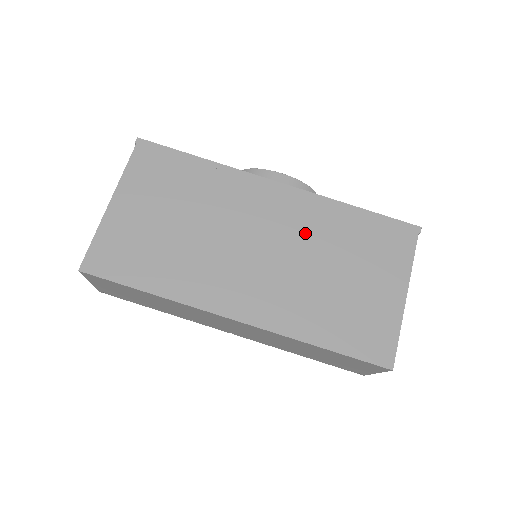
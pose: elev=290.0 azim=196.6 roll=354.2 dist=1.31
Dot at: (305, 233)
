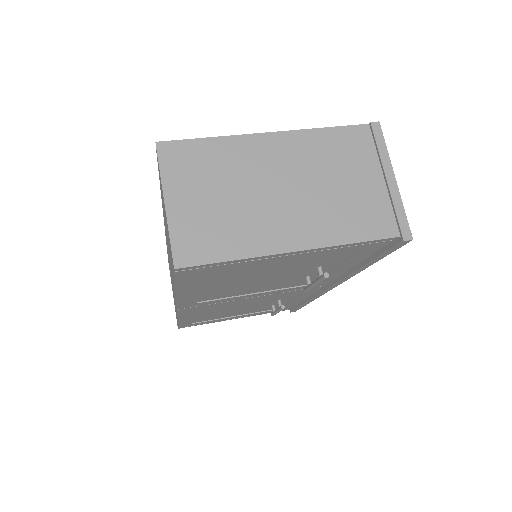
Dot at: occluded
